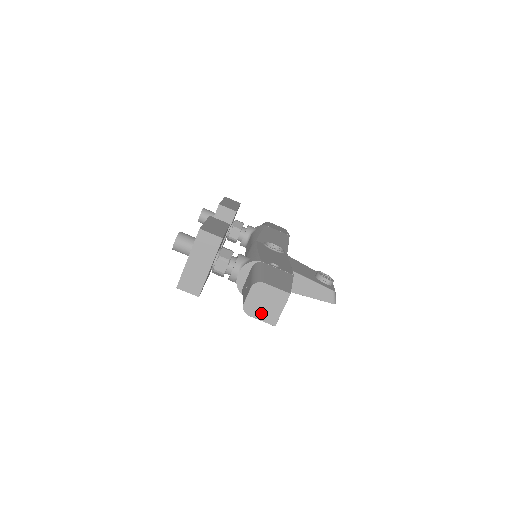
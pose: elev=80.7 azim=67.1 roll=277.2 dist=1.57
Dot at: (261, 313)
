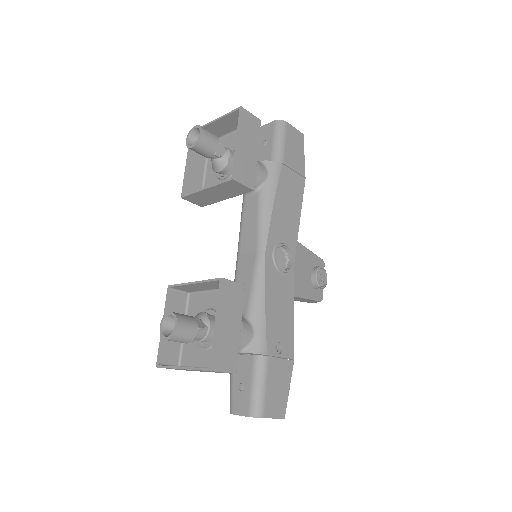
Dot at: occluded
